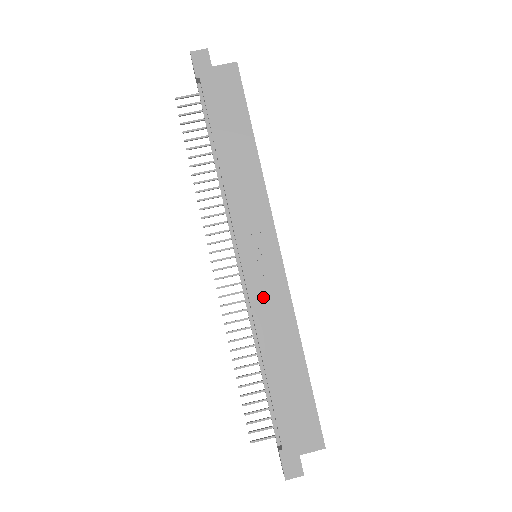
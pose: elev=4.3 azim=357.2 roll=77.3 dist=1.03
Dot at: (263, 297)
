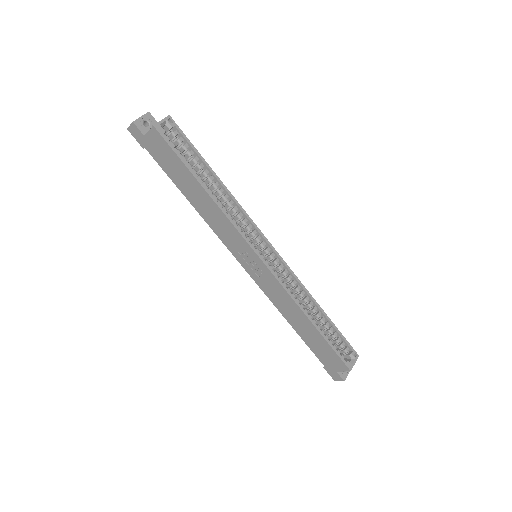
Dot at: (268, 288)
